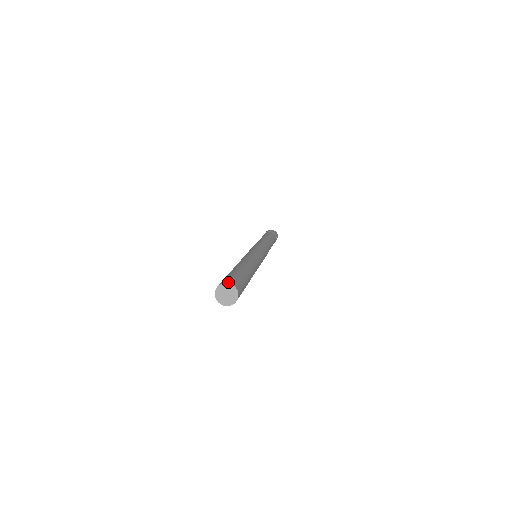
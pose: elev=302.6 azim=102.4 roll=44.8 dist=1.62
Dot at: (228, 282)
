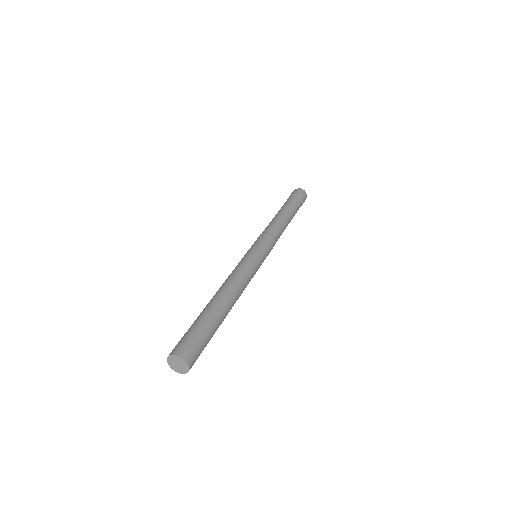
Dot at: (180, 355)
